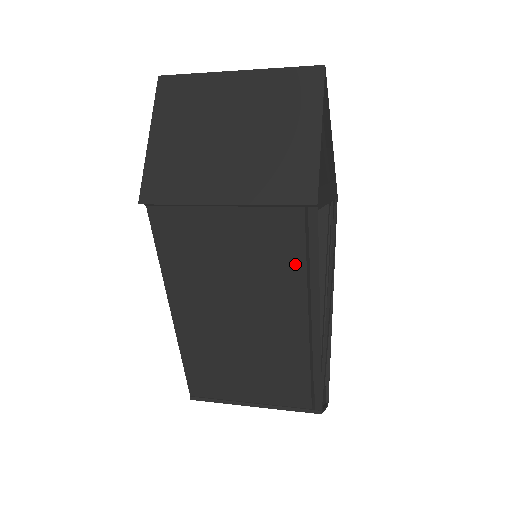
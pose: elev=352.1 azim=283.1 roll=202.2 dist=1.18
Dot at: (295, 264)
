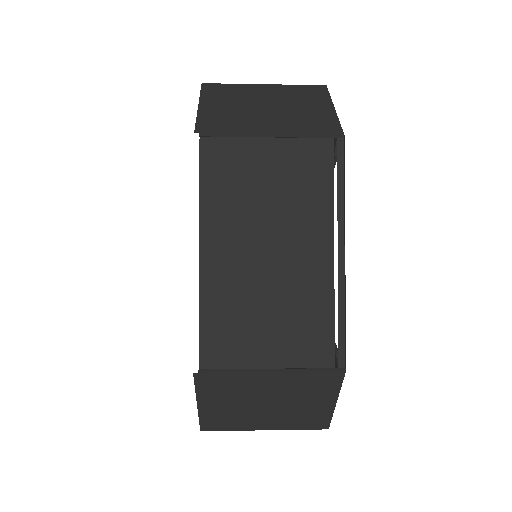
Dot at: (324, 191)
